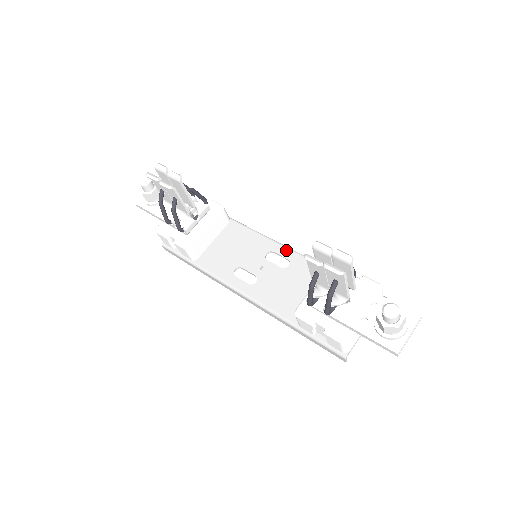
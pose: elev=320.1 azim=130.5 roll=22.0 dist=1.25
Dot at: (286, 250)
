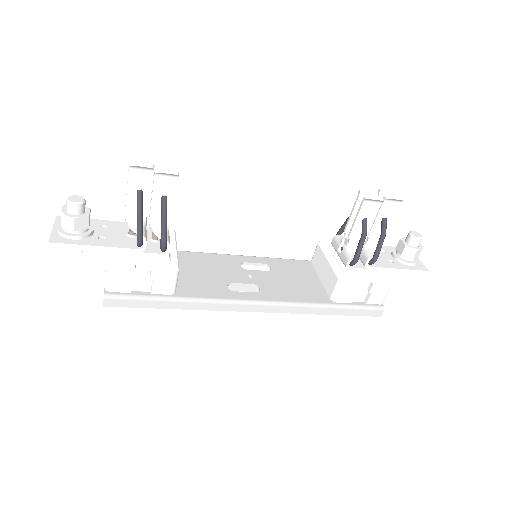
Dot at: (254, 258)
